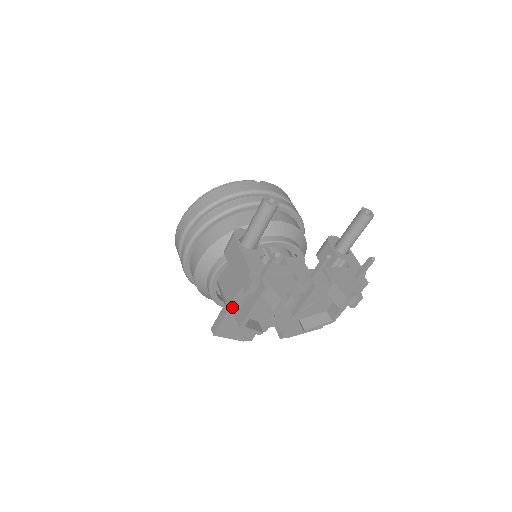
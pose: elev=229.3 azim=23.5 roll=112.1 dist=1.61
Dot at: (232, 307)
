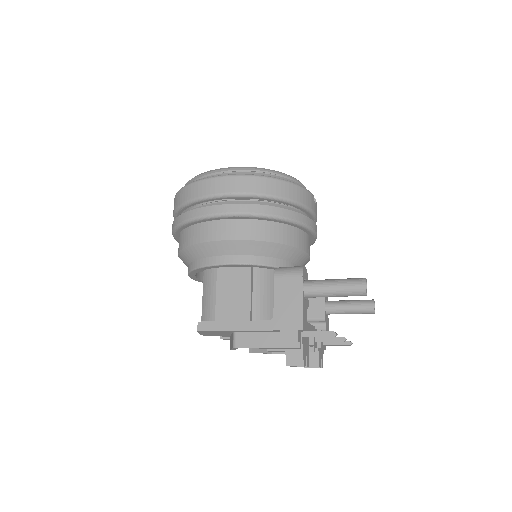
Dot at: (246, 330)
